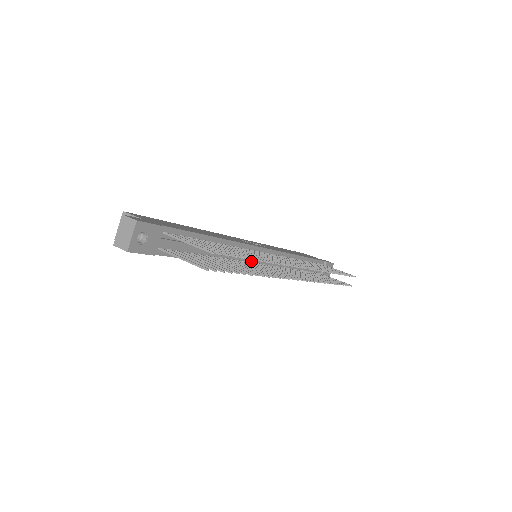
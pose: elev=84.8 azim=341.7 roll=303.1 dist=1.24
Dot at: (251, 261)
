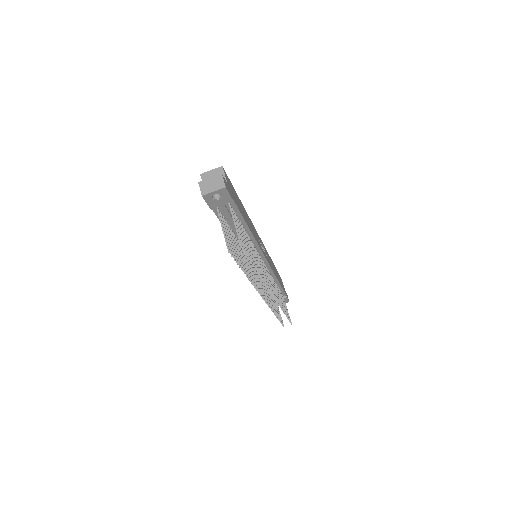
Dot at: occluded
